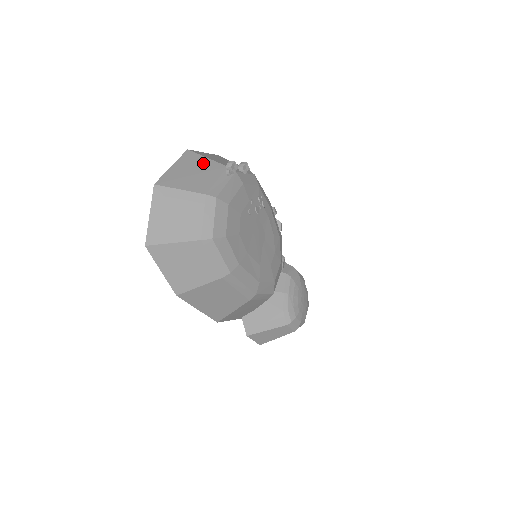
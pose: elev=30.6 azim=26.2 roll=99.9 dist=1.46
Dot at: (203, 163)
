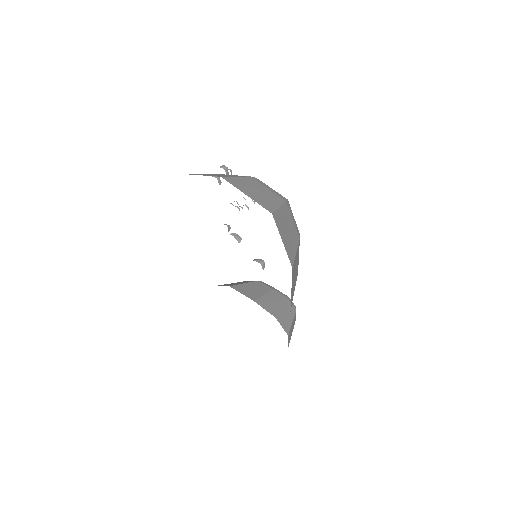
Dot at: occluded
